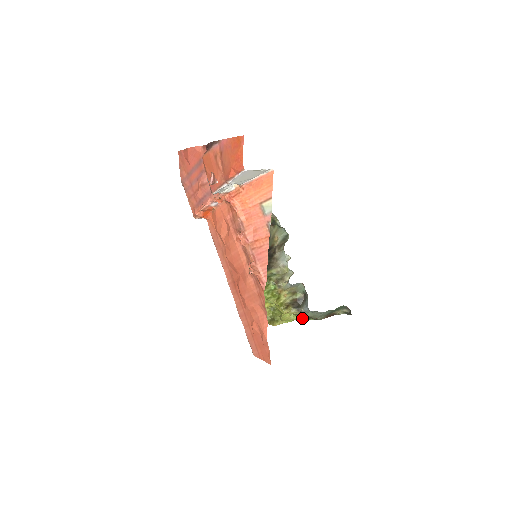
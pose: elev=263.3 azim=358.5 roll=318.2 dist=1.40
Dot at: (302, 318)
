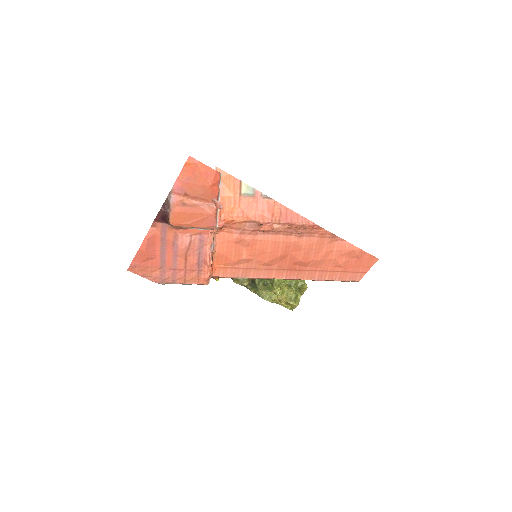
Dot at: occluded
